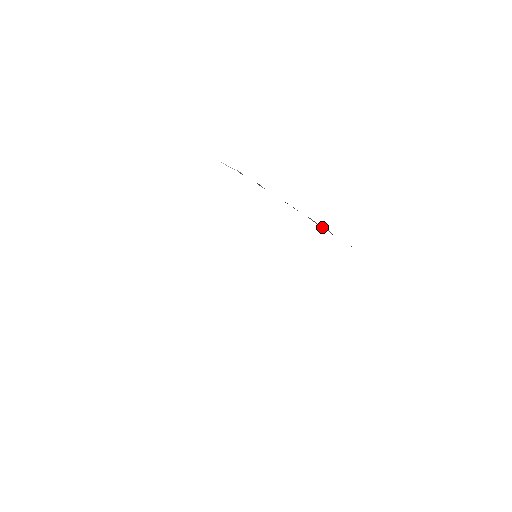
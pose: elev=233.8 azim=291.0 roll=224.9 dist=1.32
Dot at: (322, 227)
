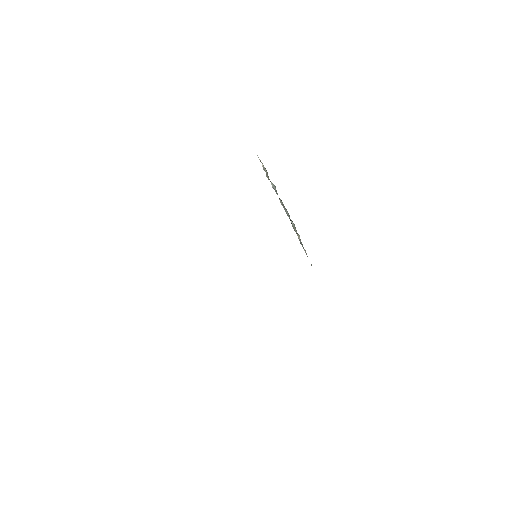
Dot at: occluded
